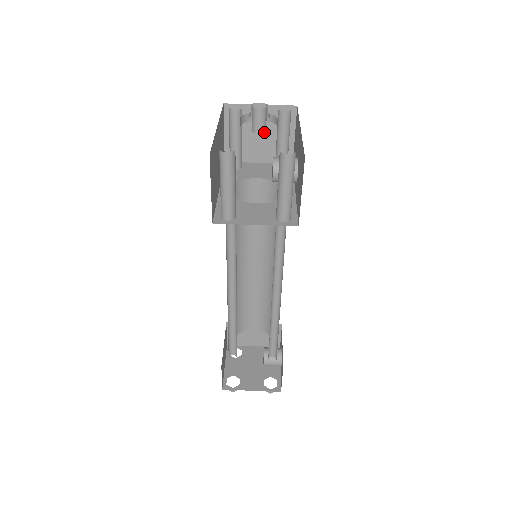
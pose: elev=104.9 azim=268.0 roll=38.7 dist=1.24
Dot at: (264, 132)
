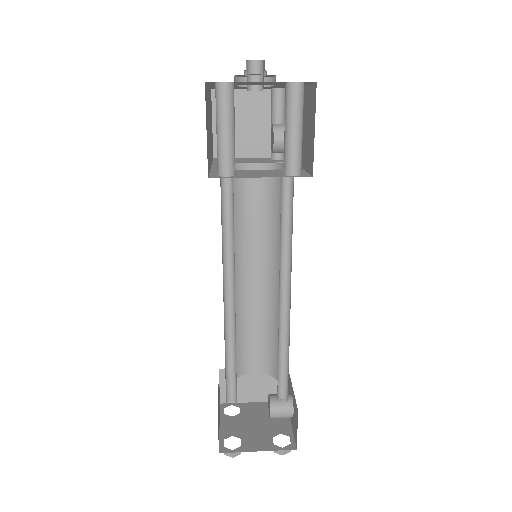
Dot at: (261, 90)
